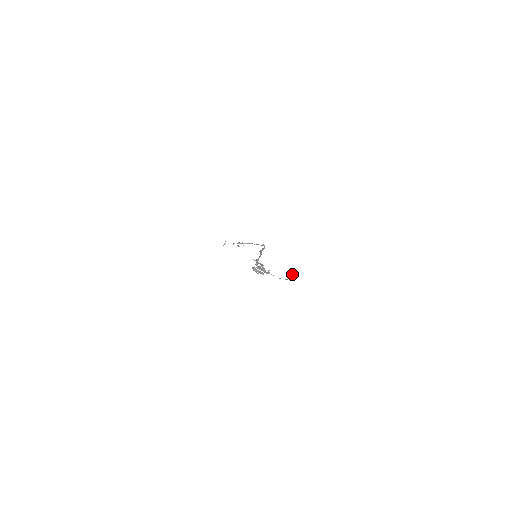
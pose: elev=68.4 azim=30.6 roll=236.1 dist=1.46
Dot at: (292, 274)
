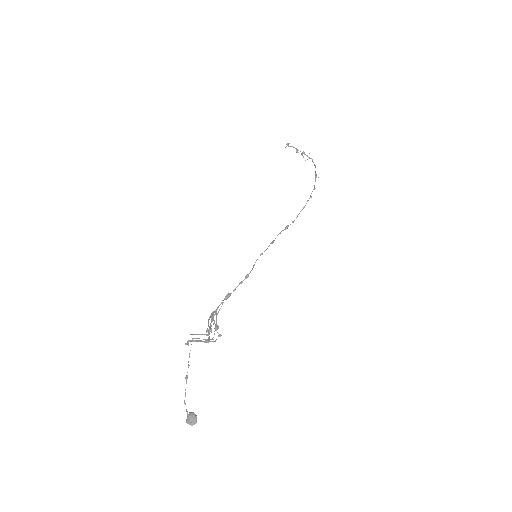
Dot at: (189, 422)
